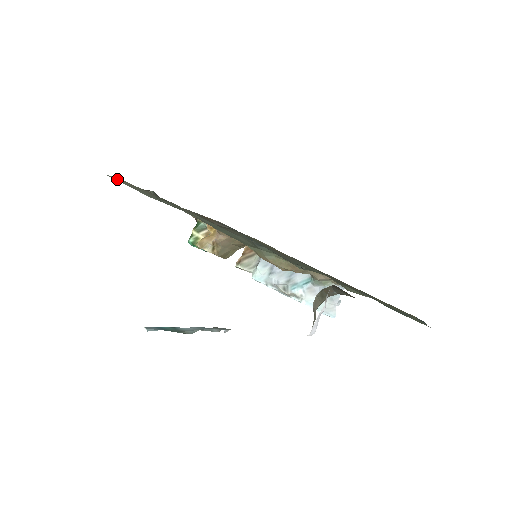
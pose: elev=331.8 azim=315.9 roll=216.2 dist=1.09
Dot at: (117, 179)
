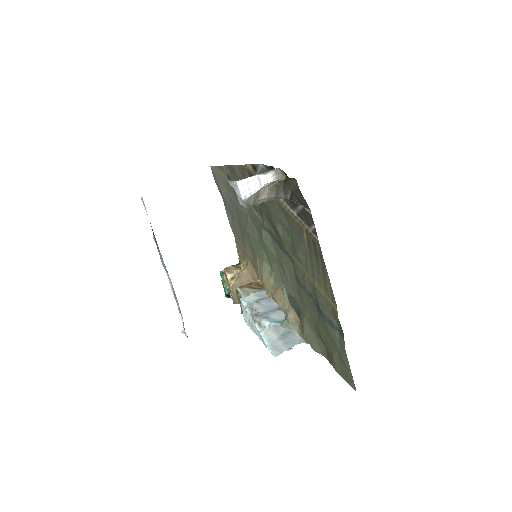
Dot at: (215, 170)
